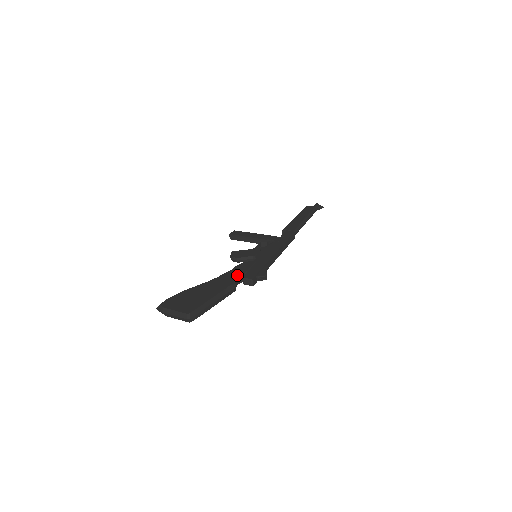
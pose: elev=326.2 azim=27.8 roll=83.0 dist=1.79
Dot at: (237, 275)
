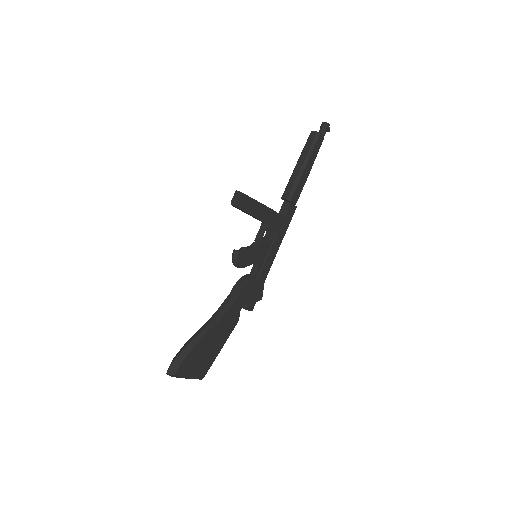
Dot at: occluded
